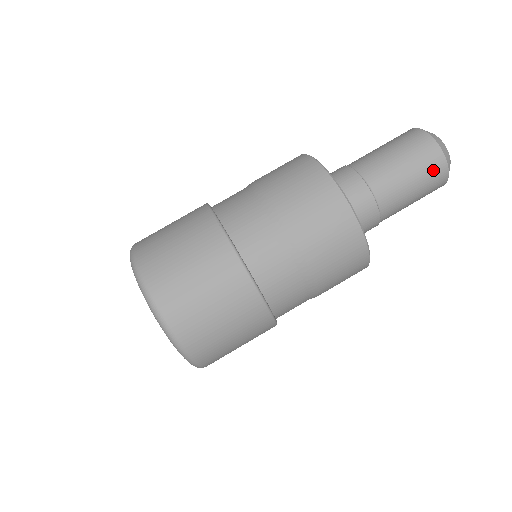
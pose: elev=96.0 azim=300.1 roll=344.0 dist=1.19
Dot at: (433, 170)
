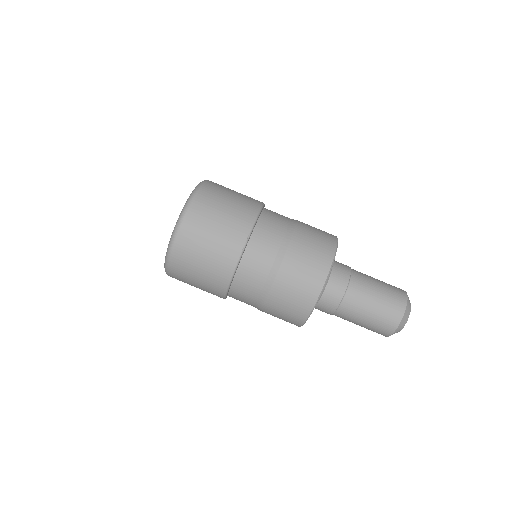
Dot at: (380, 330)
